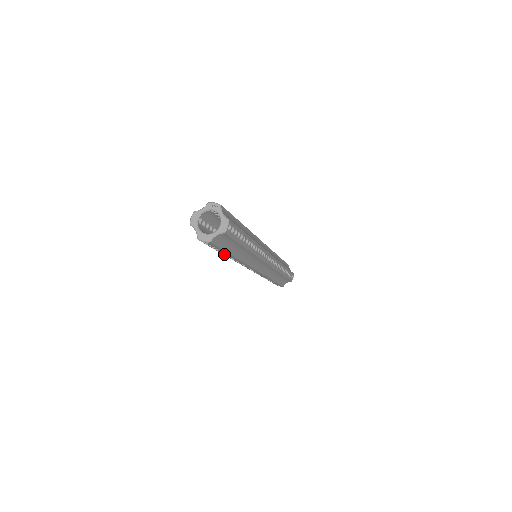
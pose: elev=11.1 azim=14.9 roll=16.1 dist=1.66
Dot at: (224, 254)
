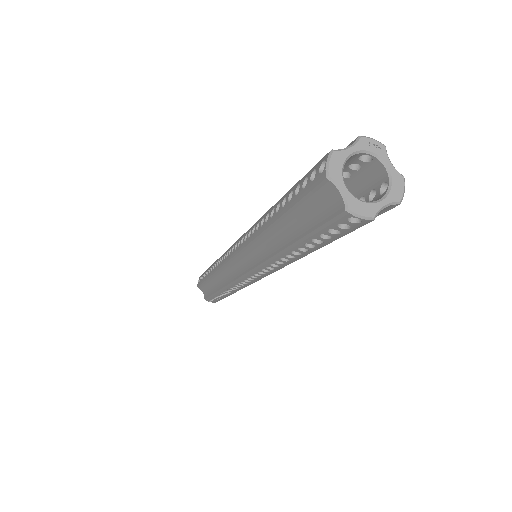
Dot at: (298, 248)
